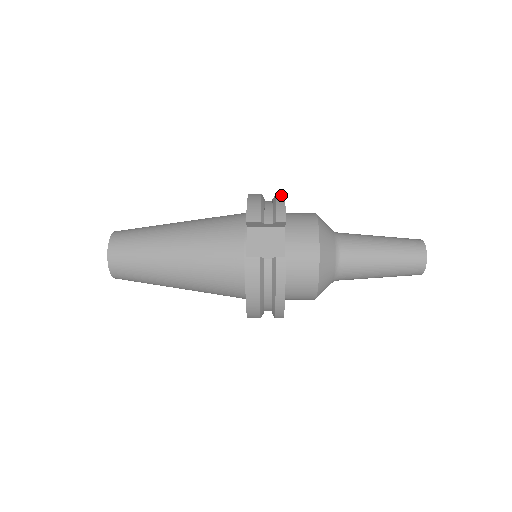
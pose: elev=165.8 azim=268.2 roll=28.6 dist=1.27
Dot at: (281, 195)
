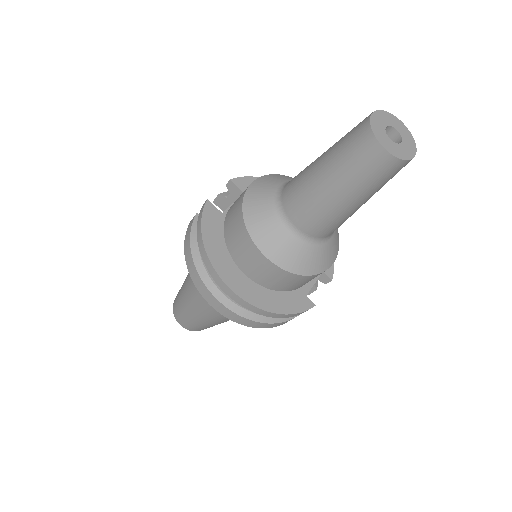
Dot at: occluded
